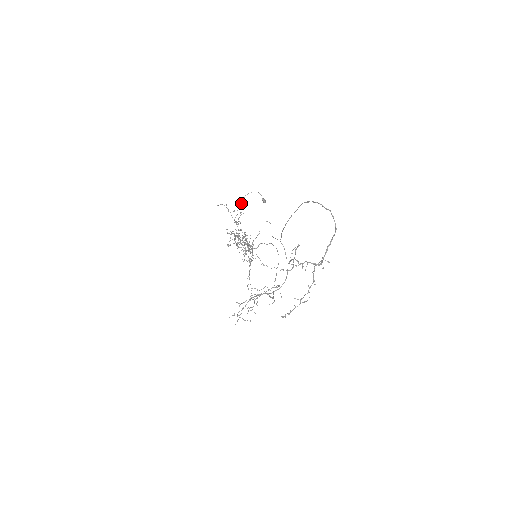
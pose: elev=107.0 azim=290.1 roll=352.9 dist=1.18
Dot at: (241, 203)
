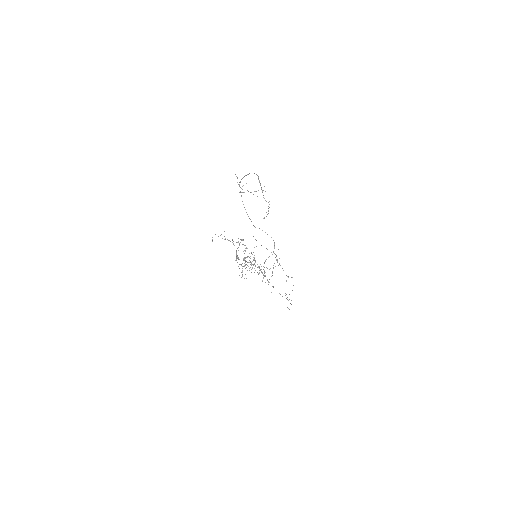
Dot at: occluded
